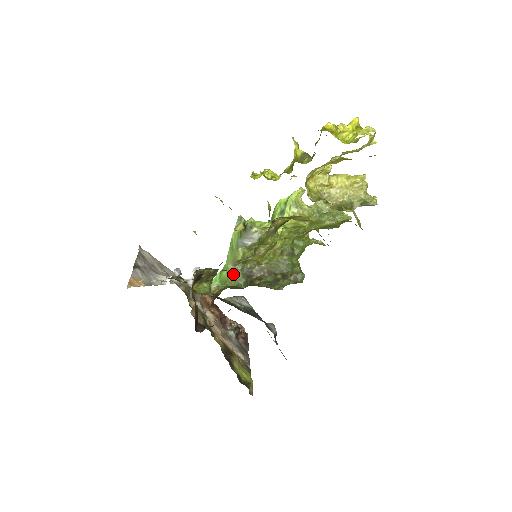
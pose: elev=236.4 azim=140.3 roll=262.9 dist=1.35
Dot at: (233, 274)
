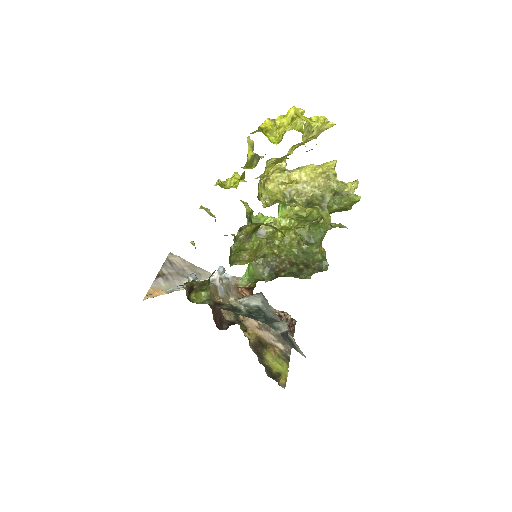
Dot at: (256, 269)
